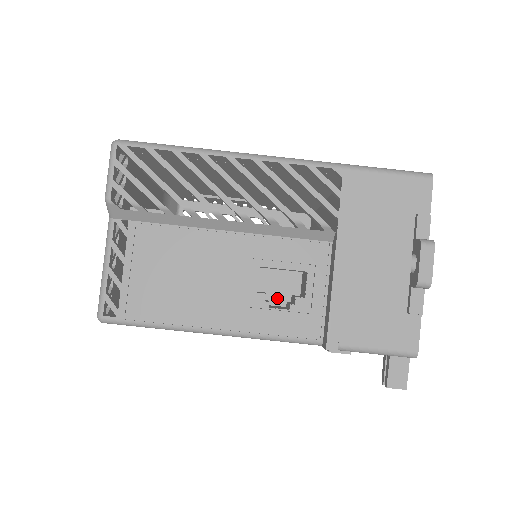
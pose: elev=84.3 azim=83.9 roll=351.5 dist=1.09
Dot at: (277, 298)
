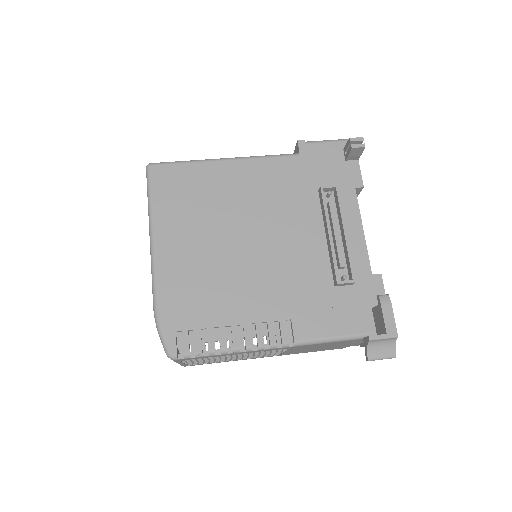
Dot at: occluded
